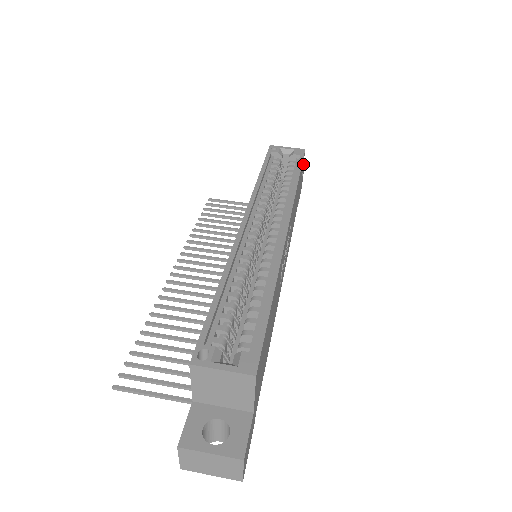
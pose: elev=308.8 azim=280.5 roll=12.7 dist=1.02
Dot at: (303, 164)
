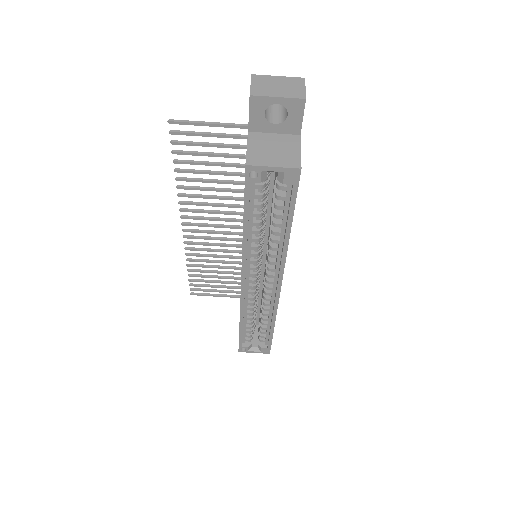
Dot at: (300, 153)
